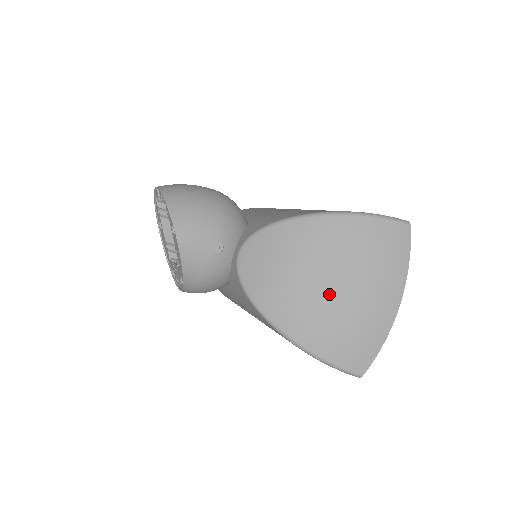
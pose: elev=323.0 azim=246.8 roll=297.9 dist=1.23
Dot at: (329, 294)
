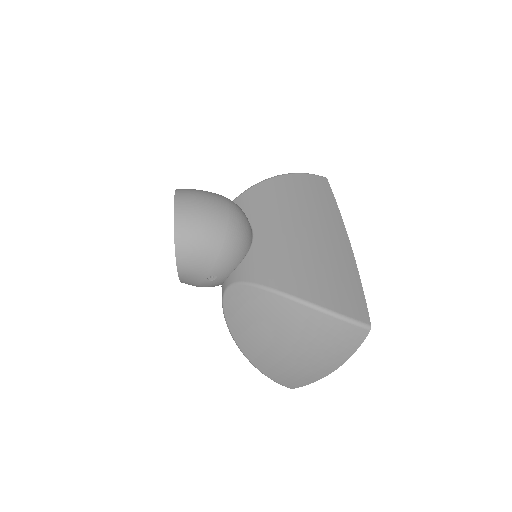
Dot at: (282, 351)
